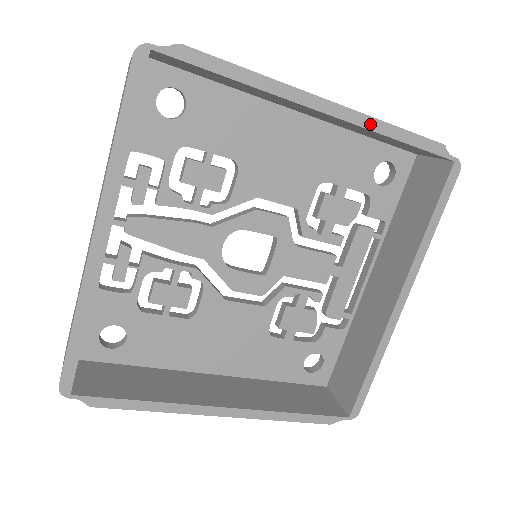
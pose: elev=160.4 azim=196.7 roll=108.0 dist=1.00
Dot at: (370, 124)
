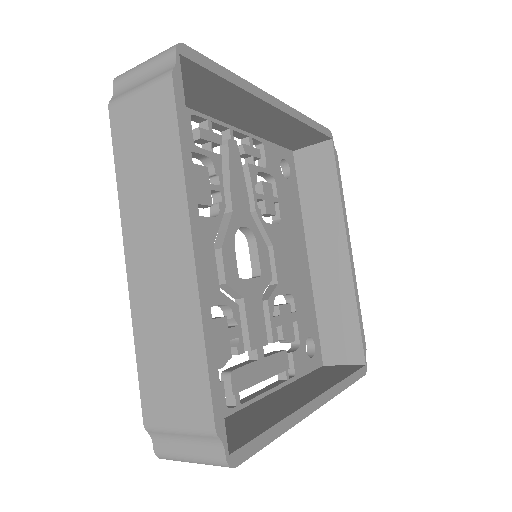
Dot at: (355, 284)
